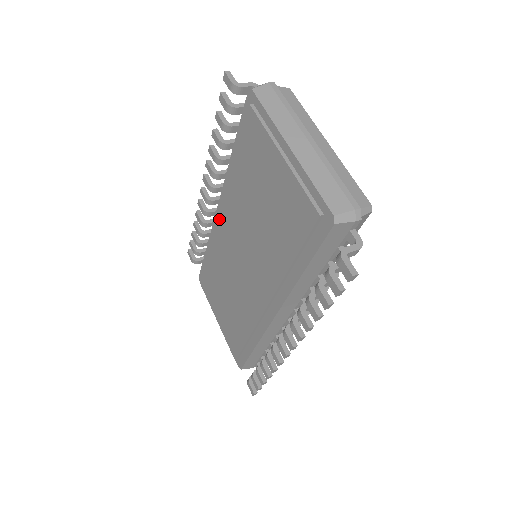
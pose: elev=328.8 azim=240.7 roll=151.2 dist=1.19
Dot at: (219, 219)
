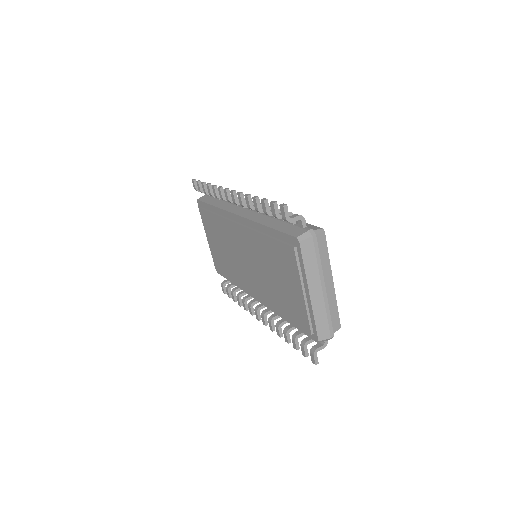
Dot at: (236, 225)
